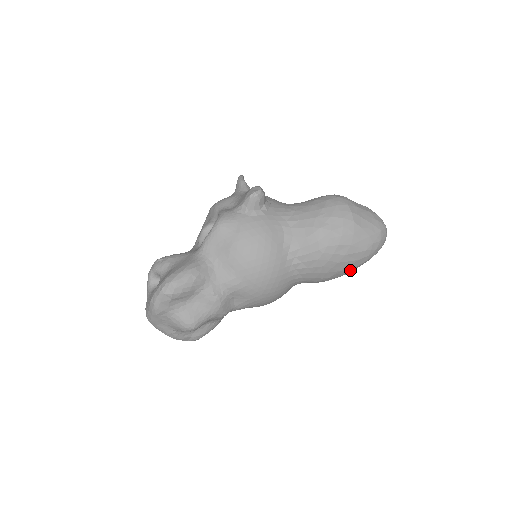
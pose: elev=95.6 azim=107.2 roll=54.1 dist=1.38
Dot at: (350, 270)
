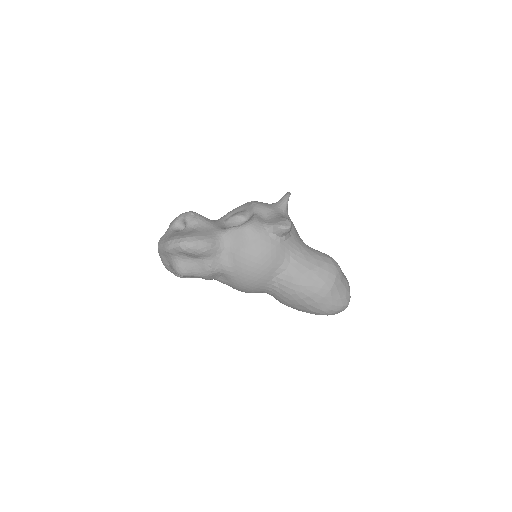
Dot at: occluded
